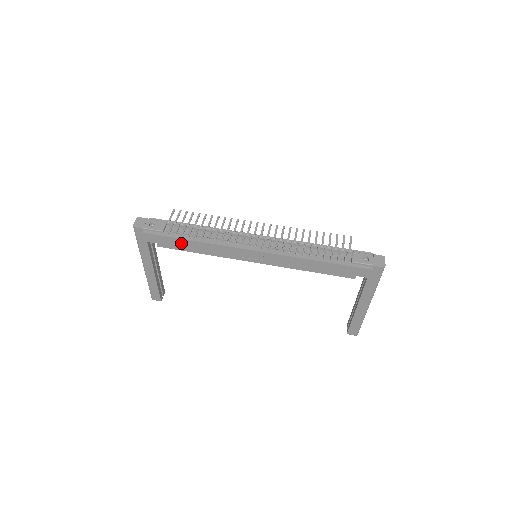
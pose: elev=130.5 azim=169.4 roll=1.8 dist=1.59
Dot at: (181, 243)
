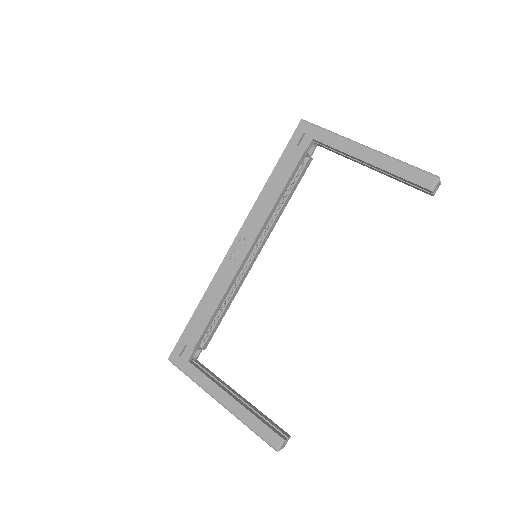
Dot at: (198, 319)
